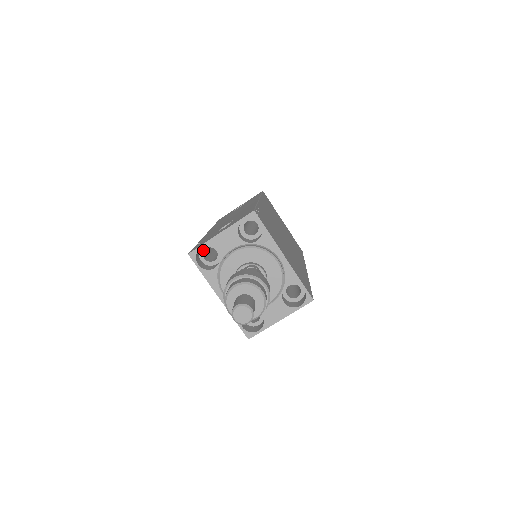
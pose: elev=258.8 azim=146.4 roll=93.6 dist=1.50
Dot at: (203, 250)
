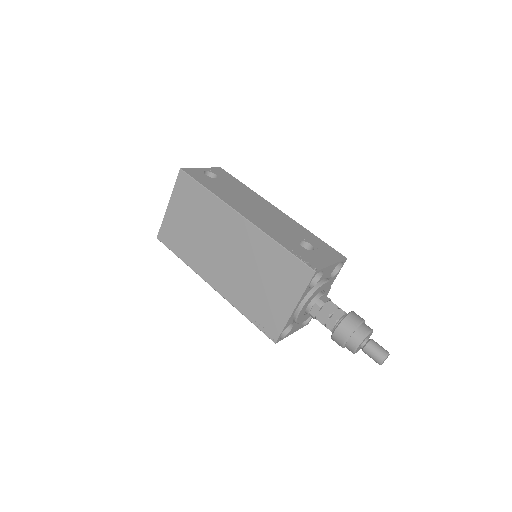
Dot at: occluded
